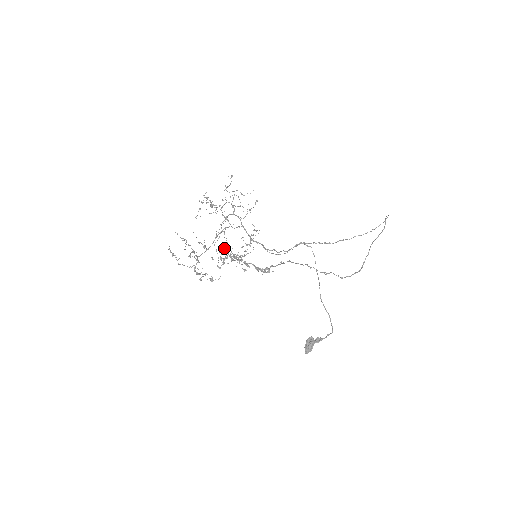
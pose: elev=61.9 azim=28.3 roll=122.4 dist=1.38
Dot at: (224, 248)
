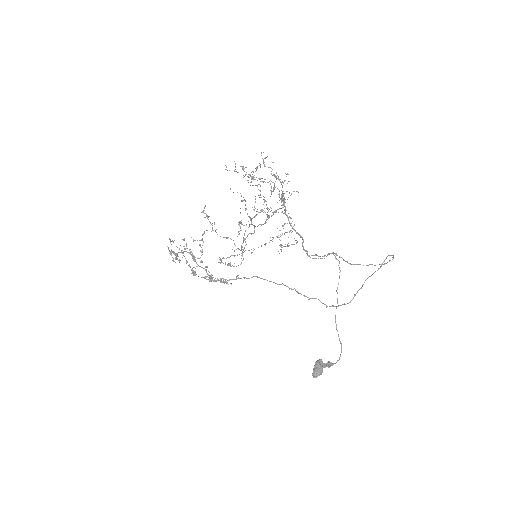
Dot at: (193, 239)
